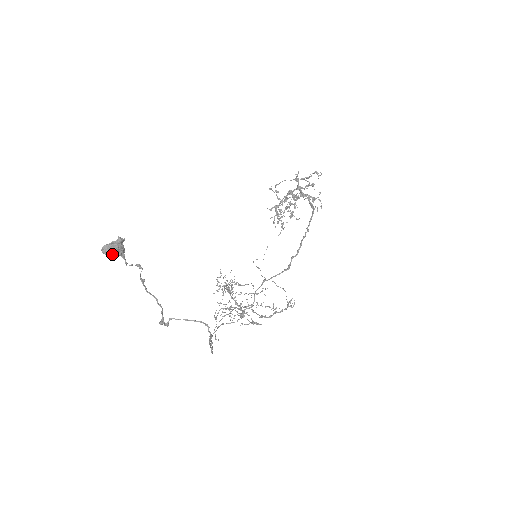
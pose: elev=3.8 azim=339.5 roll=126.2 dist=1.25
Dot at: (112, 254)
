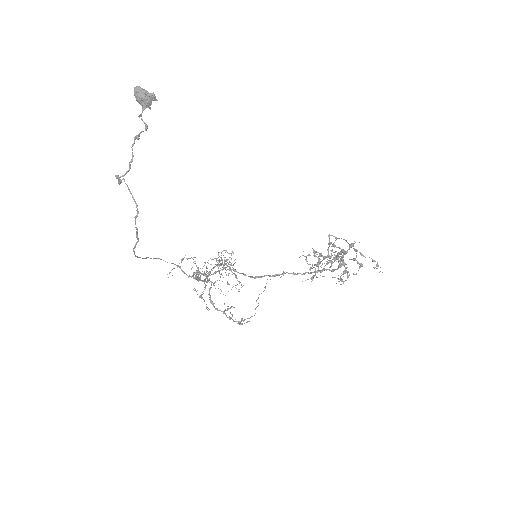
Dot at: (137, 97)
